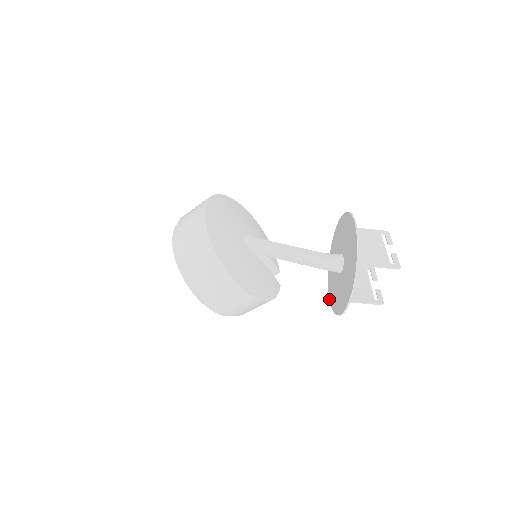
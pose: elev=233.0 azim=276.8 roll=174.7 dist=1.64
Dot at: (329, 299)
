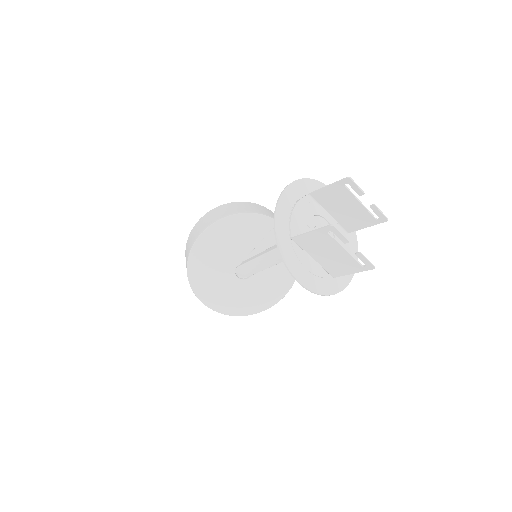
Dot at: occluded
